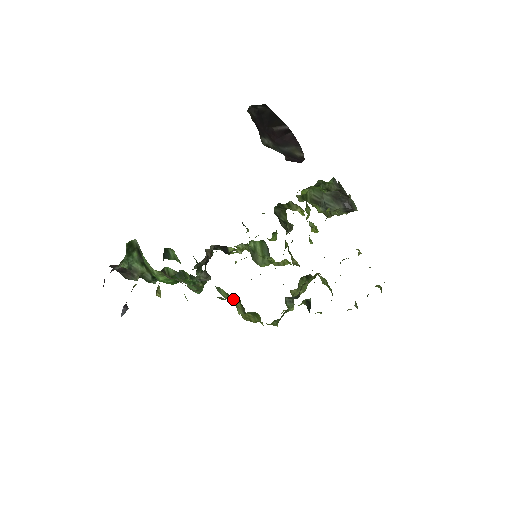
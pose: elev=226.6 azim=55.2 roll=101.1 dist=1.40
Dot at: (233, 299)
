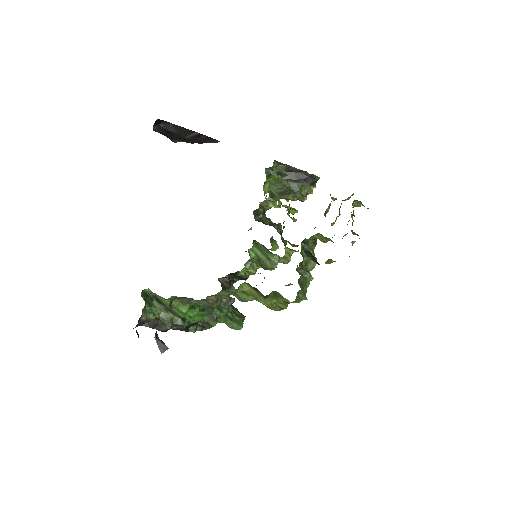
Dot at: (245, 289)
